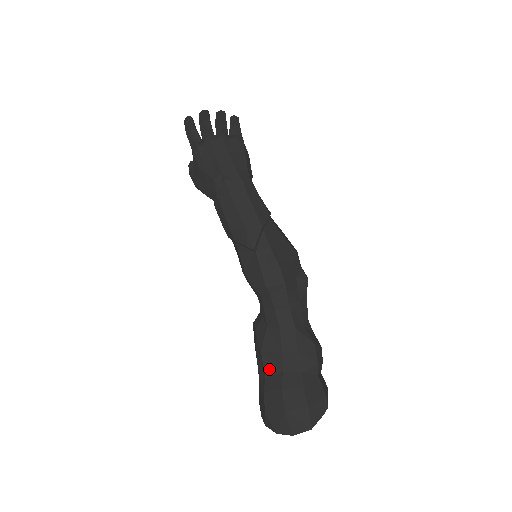
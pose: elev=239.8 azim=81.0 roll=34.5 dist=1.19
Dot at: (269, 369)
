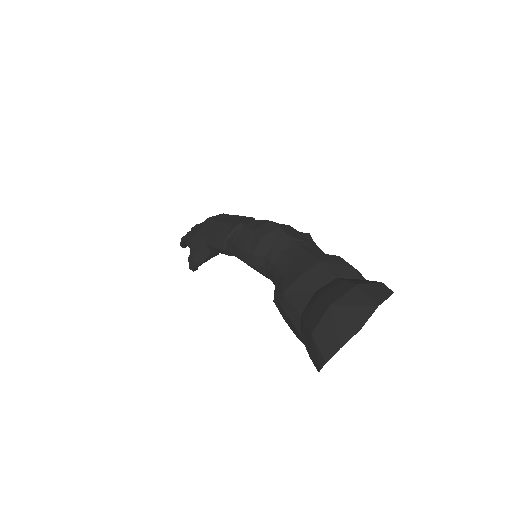
Dot at: (300, 302)
